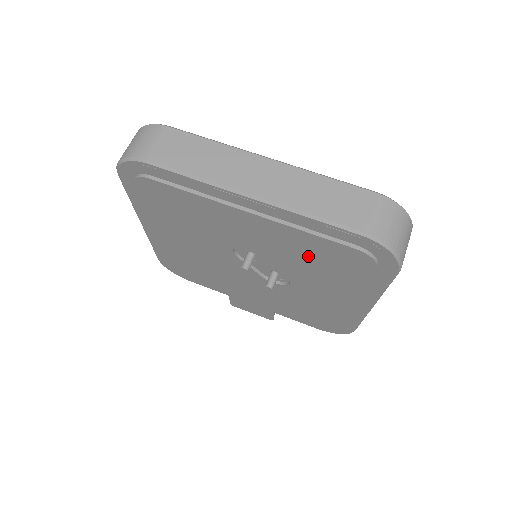
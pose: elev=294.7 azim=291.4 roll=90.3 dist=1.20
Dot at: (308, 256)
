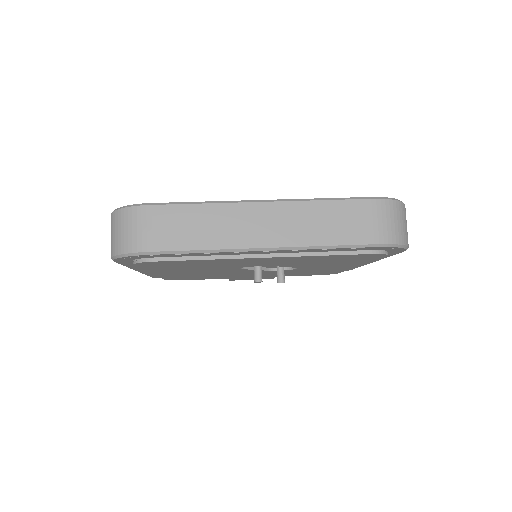
Dot at: (319, 261)
